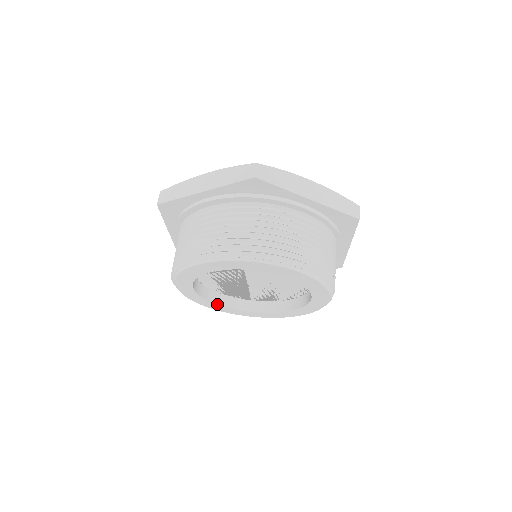
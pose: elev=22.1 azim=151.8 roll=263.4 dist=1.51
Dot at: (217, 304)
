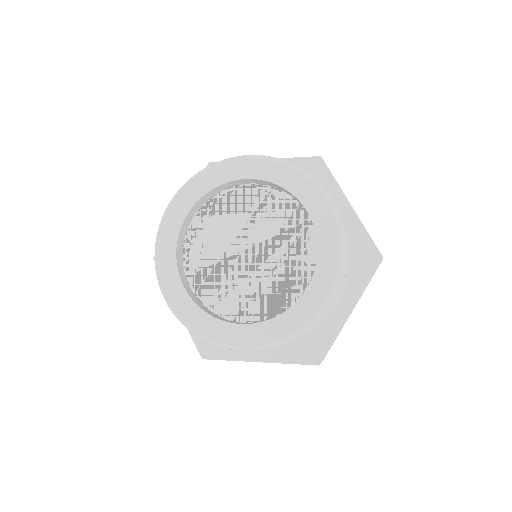
Dot at: (179, 272)
